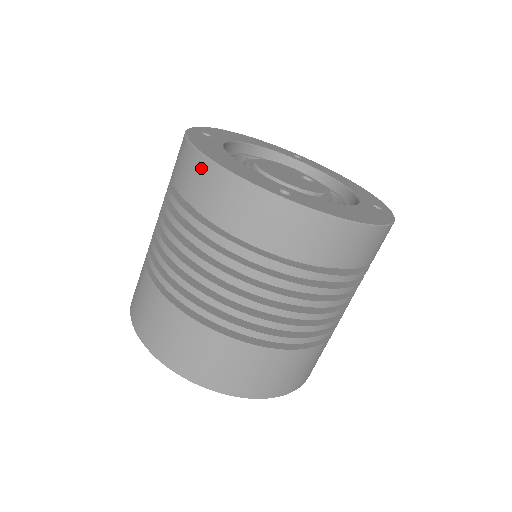
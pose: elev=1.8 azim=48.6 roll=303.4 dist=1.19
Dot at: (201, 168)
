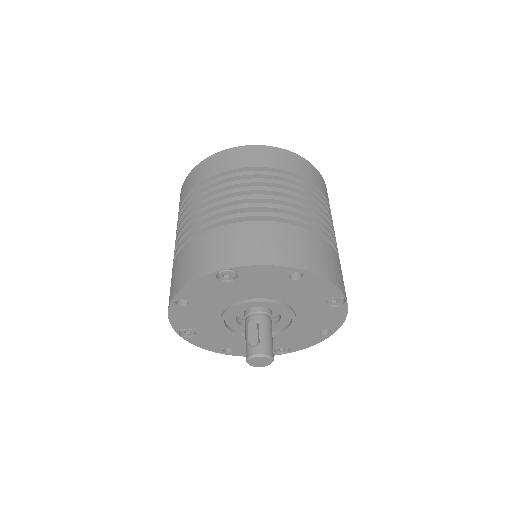
Dot at: (231, 153)
